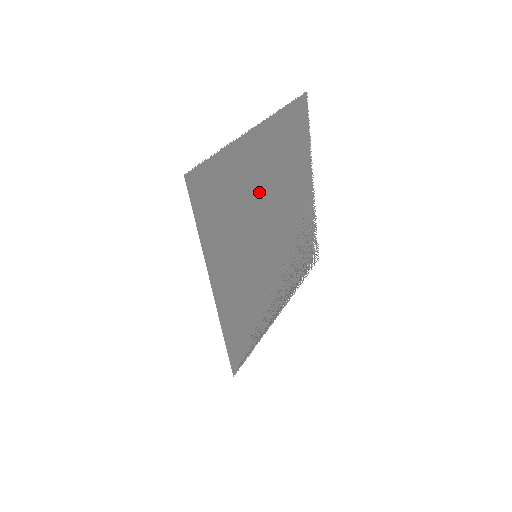
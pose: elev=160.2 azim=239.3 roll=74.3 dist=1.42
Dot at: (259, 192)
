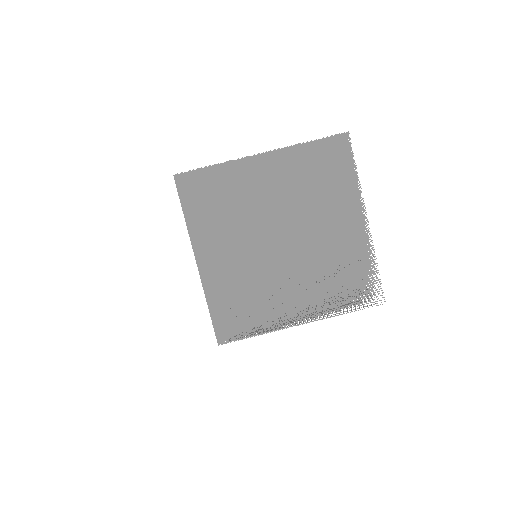
Dot at: (263, 205)
